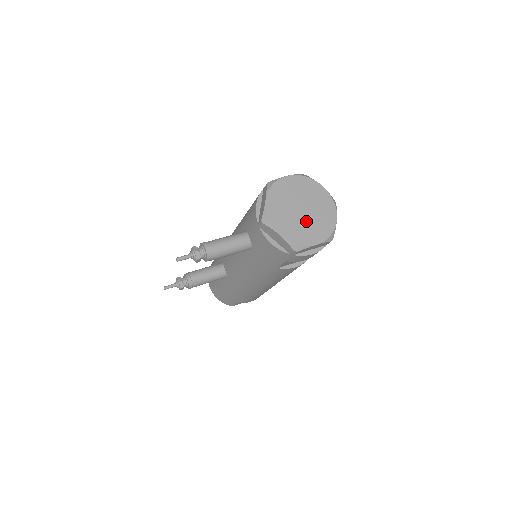
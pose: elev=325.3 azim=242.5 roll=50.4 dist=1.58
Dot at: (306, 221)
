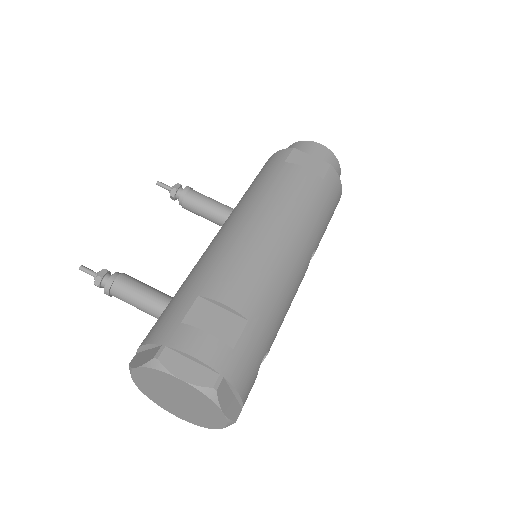
Dot at: (176, 405)
